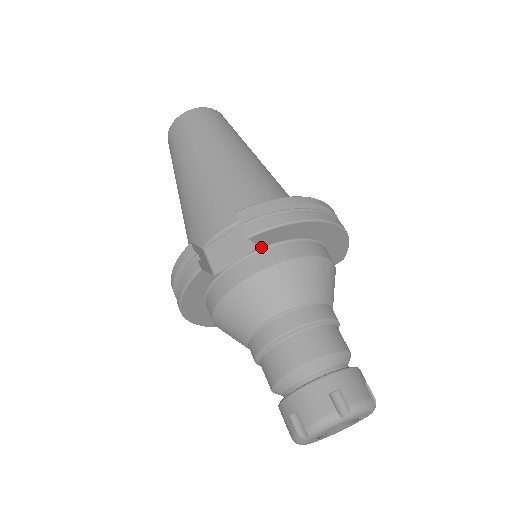
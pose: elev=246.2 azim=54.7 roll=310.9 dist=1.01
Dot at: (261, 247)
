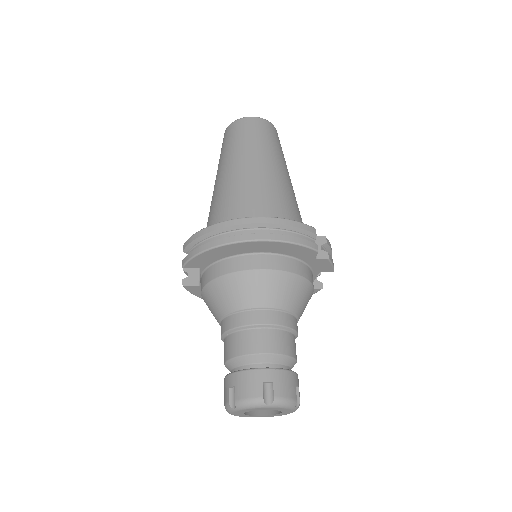
Dot at: (204, 268)
